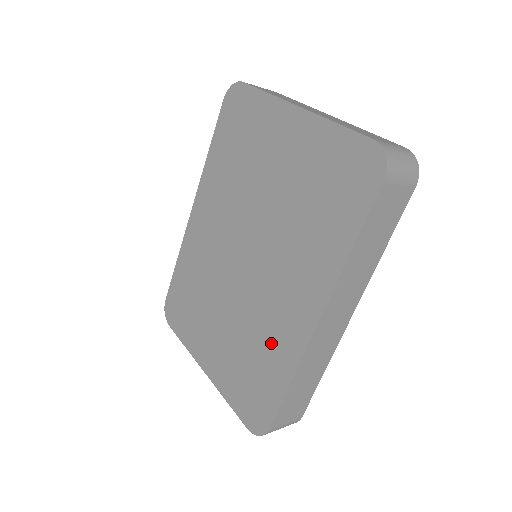
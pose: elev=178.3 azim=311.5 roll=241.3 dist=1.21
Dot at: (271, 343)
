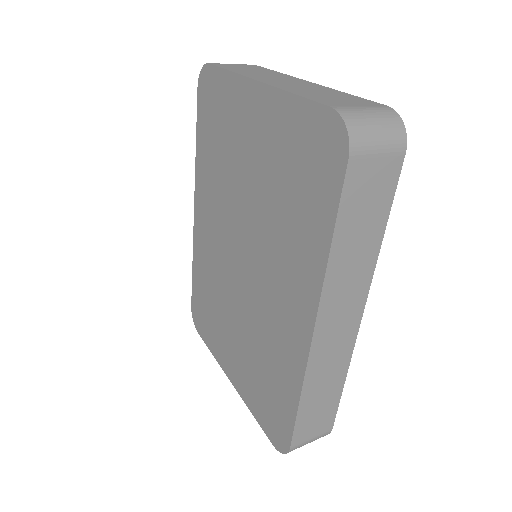
Dot at: (277, 354)
